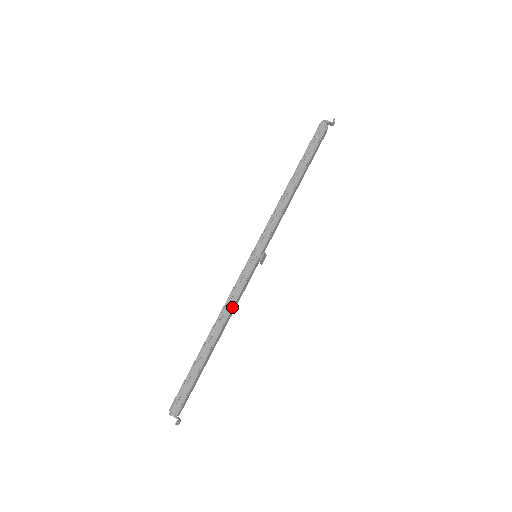
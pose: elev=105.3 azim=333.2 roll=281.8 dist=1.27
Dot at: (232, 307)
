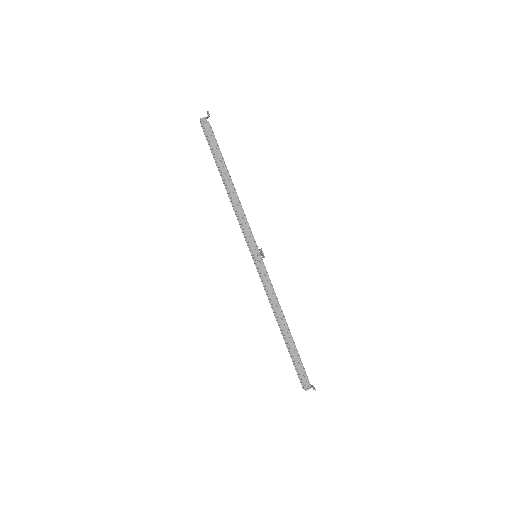
Dot at: (277, 300)
